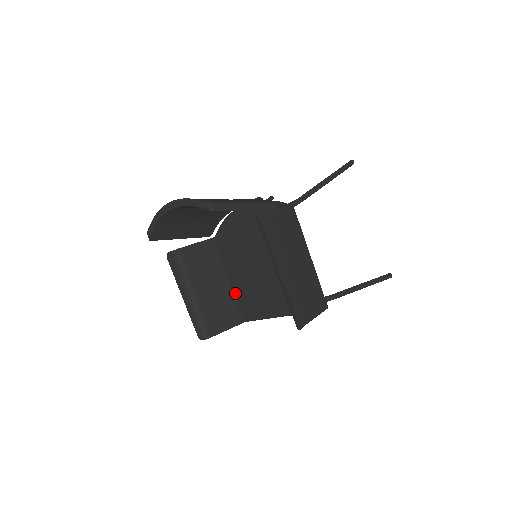
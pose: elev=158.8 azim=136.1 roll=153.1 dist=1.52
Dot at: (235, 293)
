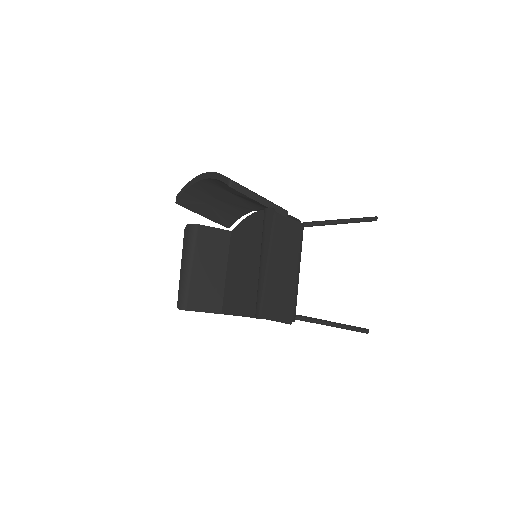
Dot at: (226, 285)
